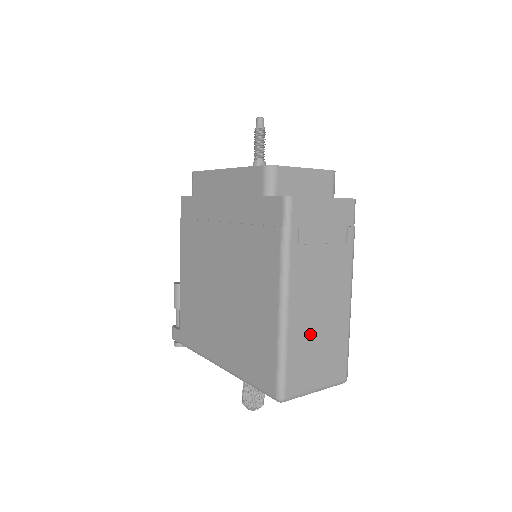
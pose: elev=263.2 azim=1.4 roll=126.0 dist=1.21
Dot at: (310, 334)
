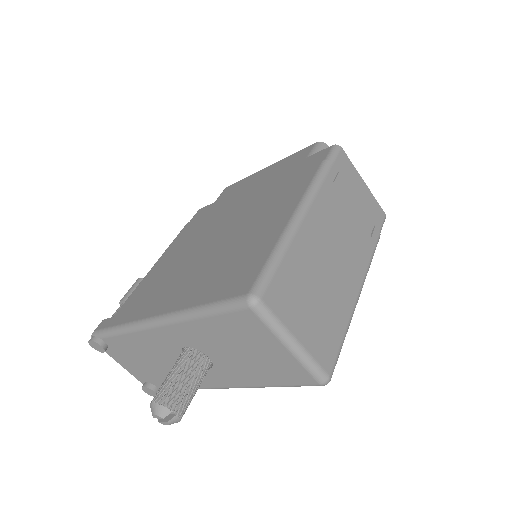
Dot at: (313, 268)
